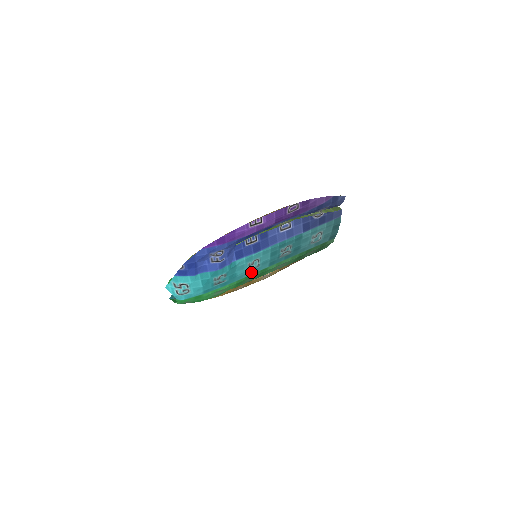
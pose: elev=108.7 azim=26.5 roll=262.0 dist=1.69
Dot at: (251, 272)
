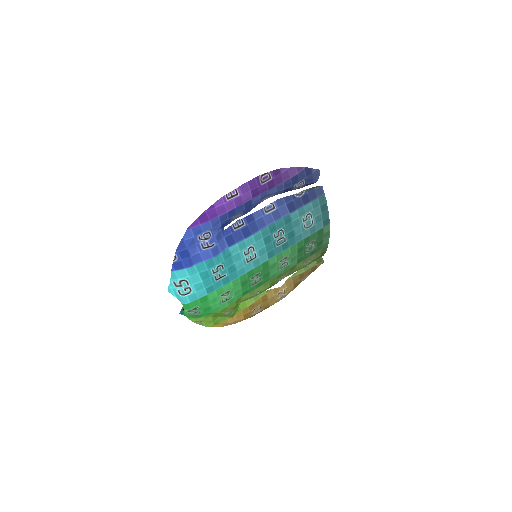
Dot at: (251, 266)
